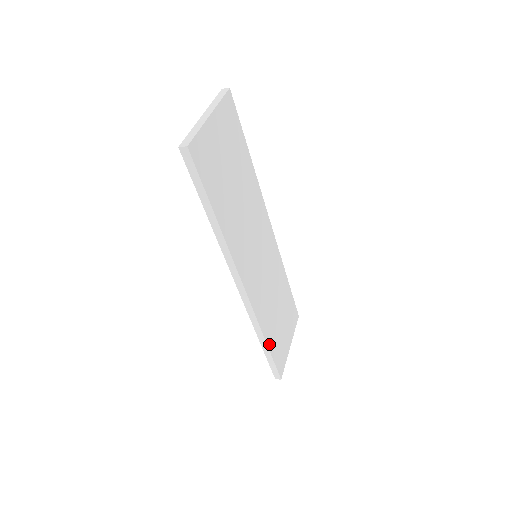
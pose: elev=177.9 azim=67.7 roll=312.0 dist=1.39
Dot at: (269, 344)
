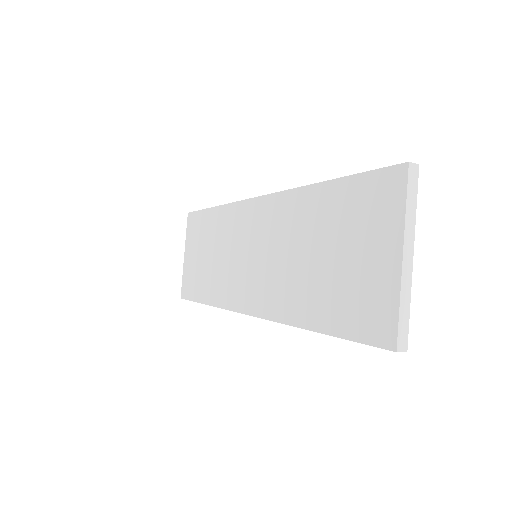
Dot at: occluded
